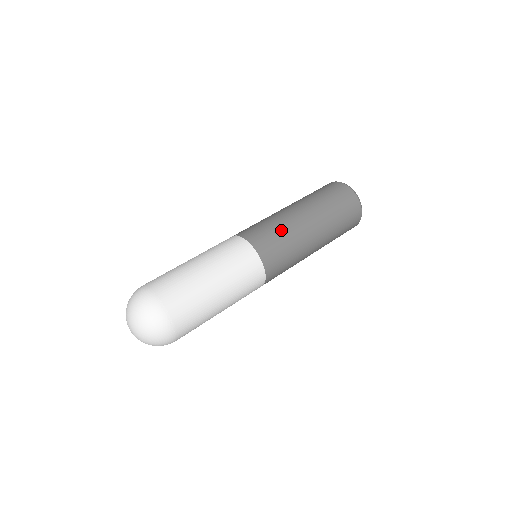
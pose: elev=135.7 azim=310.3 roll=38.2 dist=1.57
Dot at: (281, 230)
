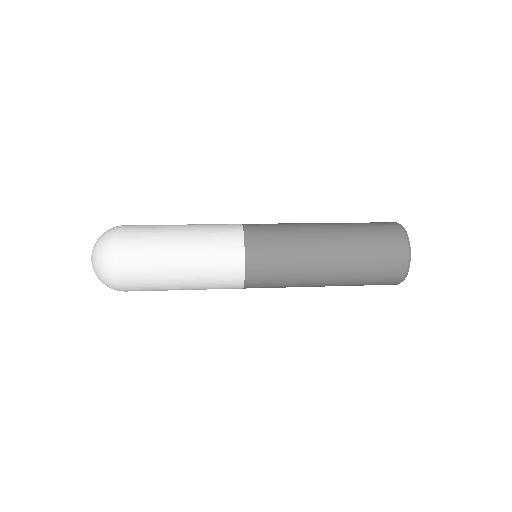
Dot at: (282, 223)
